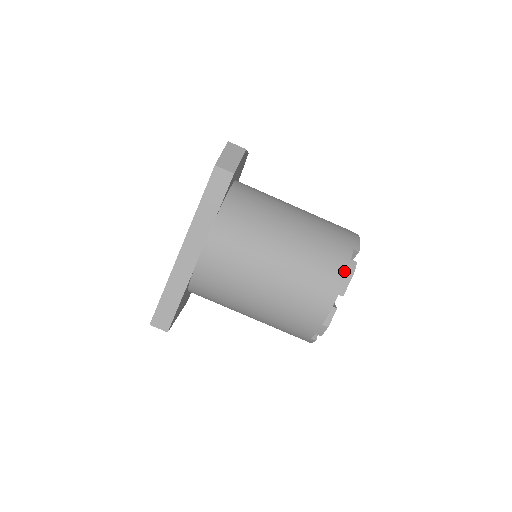
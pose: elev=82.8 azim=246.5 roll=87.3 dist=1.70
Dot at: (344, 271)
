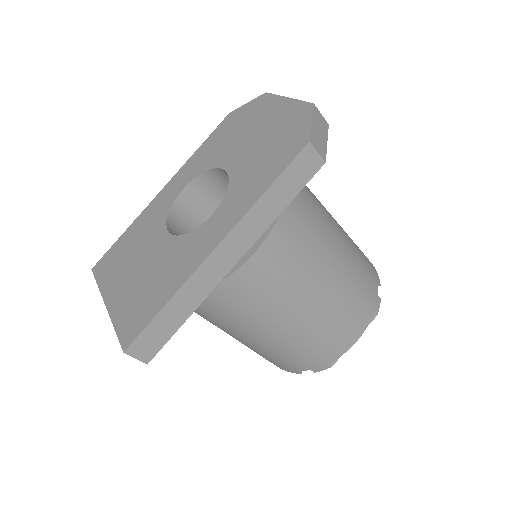
Dot at: (372, 309)
